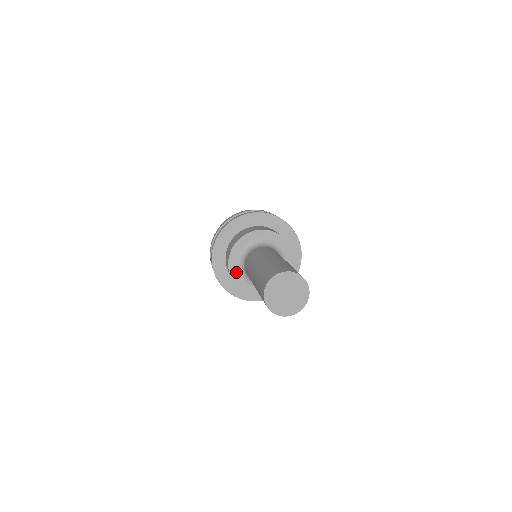
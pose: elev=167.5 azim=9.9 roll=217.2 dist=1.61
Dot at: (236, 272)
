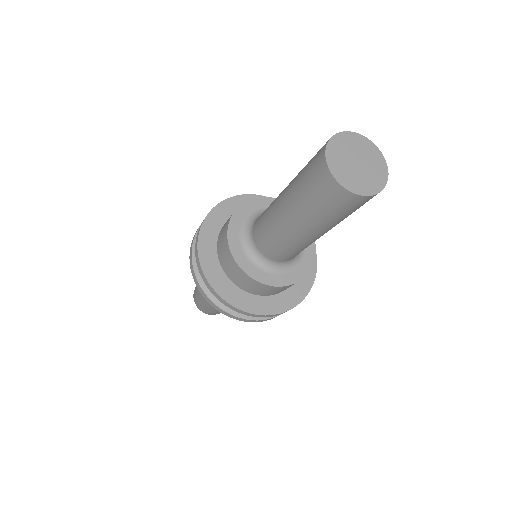
Dot at: (237, 230)
